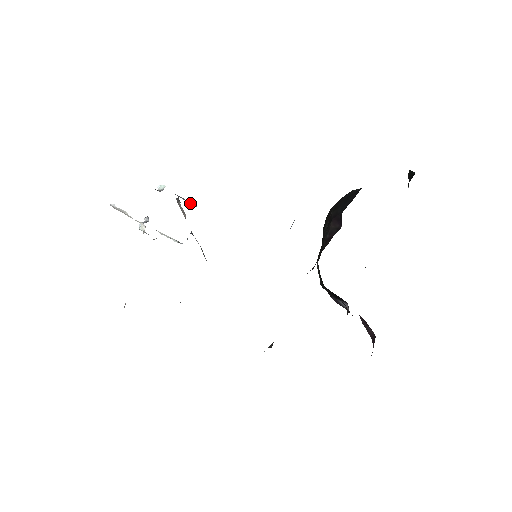
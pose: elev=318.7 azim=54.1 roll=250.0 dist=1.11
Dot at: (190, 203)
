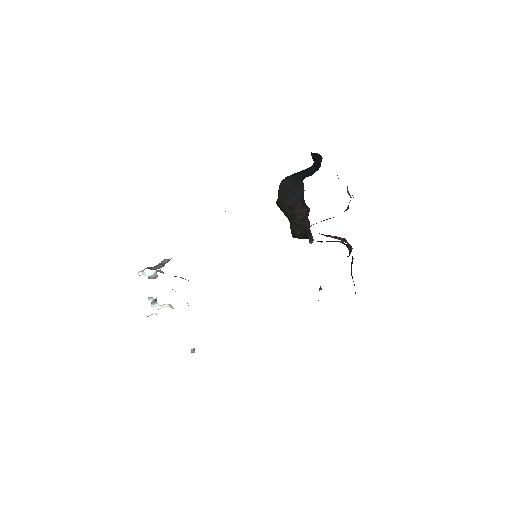
Dot at: (162, 262)
